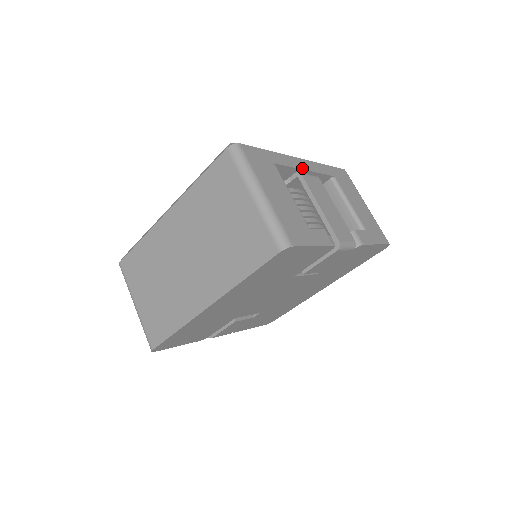
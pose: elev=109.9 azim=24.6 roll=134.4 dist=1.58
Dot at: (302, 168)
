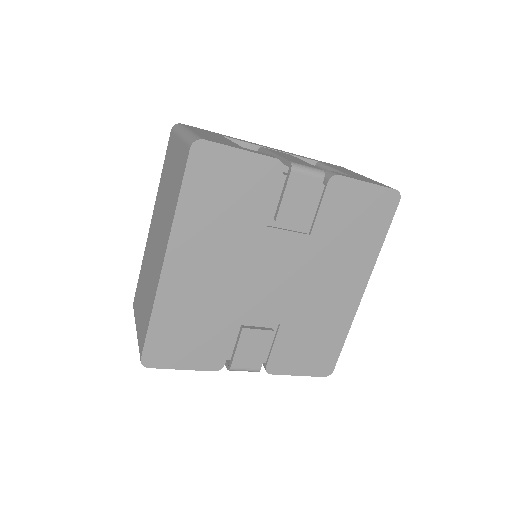
Dot at: (266, 147)
